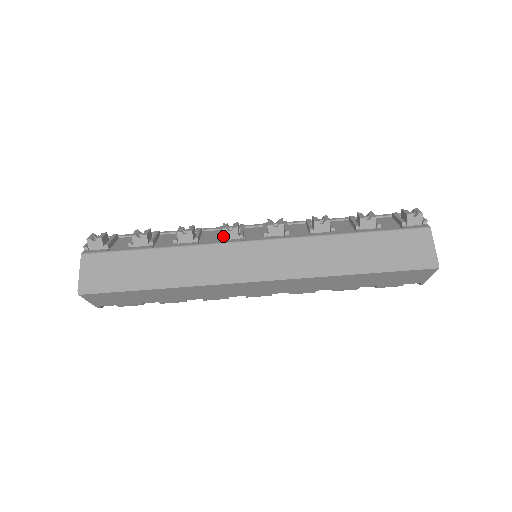
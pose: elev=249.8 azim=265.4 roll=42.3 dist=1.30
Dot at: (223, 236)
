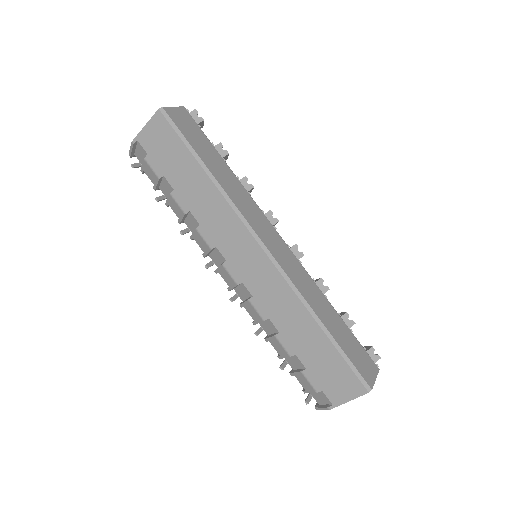
Dot at: (265, 214)
